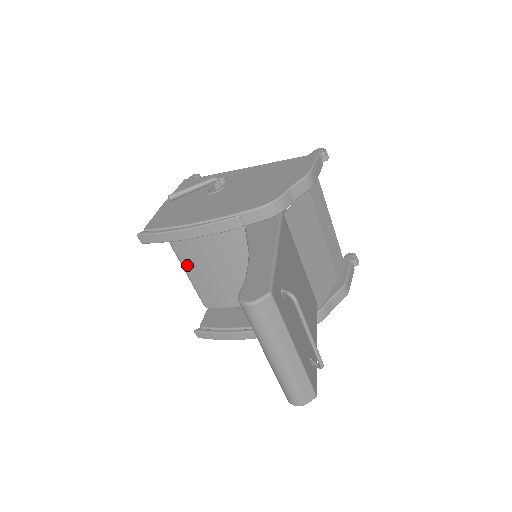
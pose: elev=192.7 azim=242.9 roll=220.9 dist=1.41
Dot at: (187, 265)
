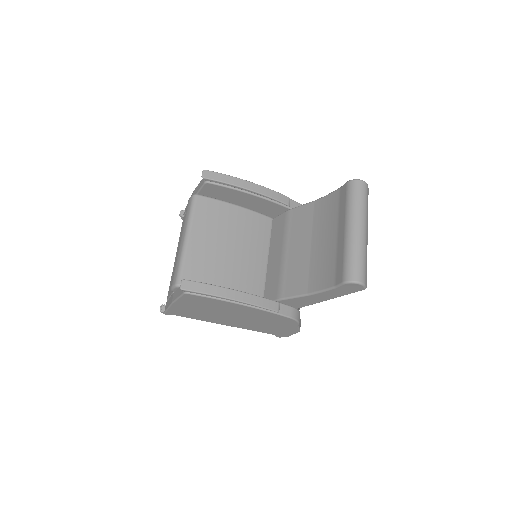
Dot at: (195, 233)
